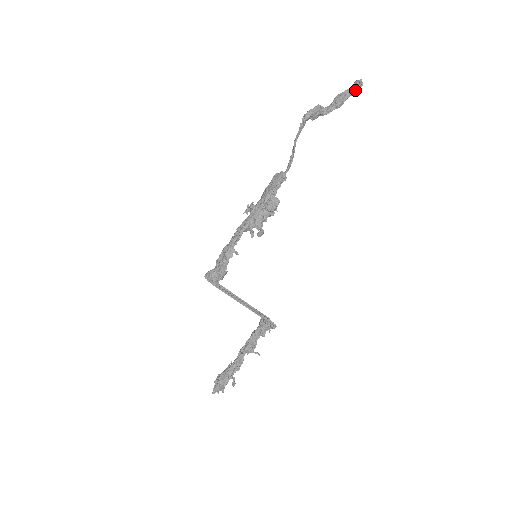
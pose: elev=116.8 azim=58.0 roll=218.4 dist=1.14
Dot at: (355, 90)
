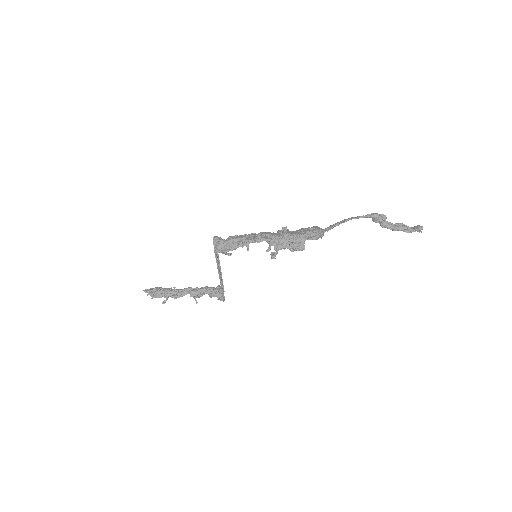
Dot at: occluded
